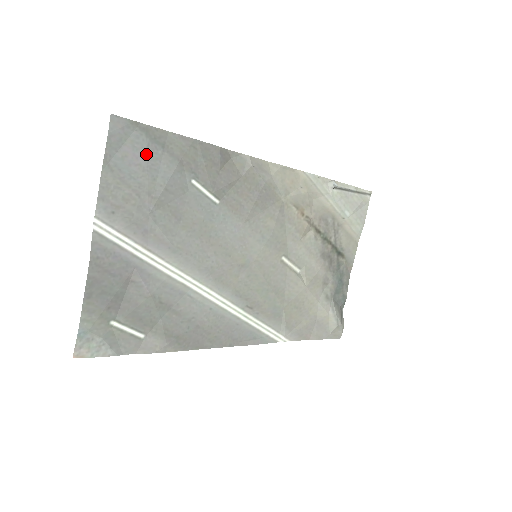
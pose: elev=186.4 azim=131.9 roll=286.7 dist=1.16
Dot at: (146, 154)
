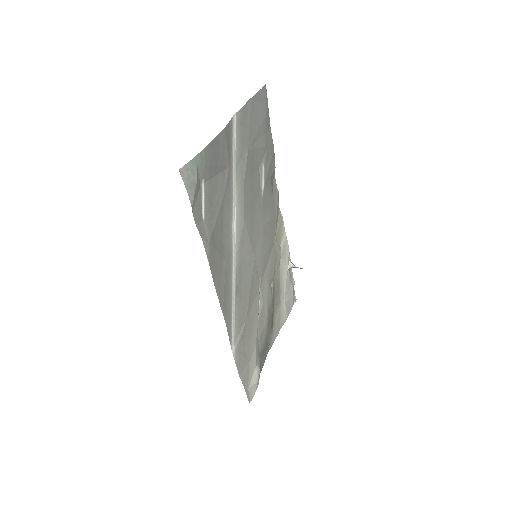
Dot at: (262, 121)
